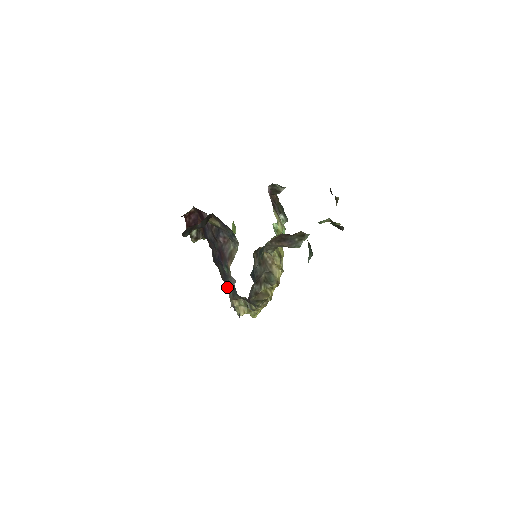
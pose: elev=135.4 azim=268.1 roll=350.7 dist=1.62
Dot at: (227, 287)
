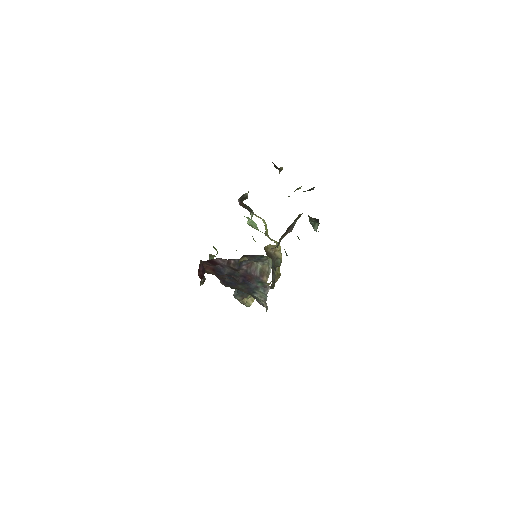
Dot at: (254, 295)
